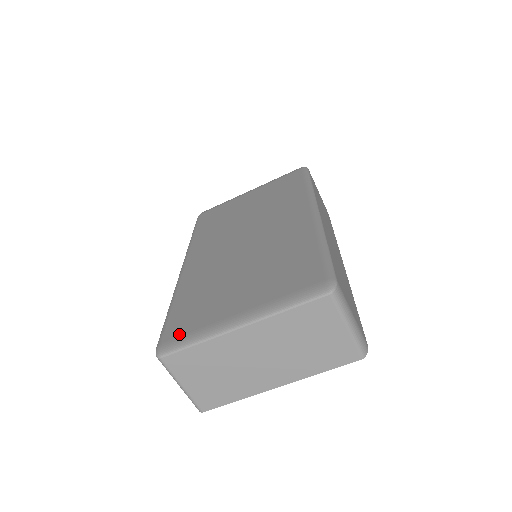
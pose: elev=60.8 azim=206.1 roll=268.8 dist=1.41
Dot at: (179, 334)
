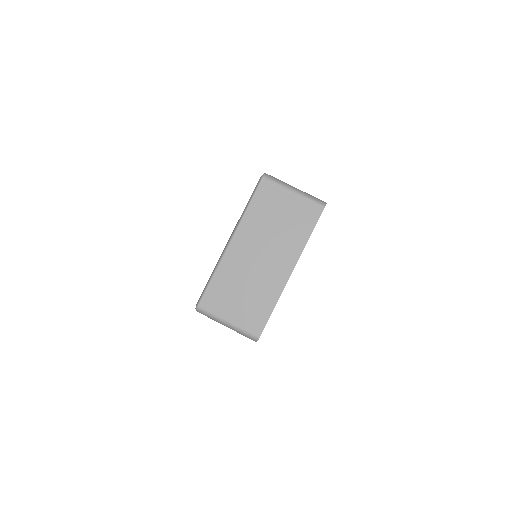
Dot at: occluded
